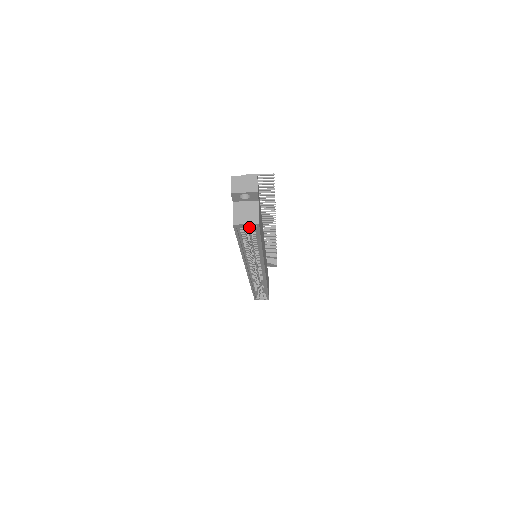
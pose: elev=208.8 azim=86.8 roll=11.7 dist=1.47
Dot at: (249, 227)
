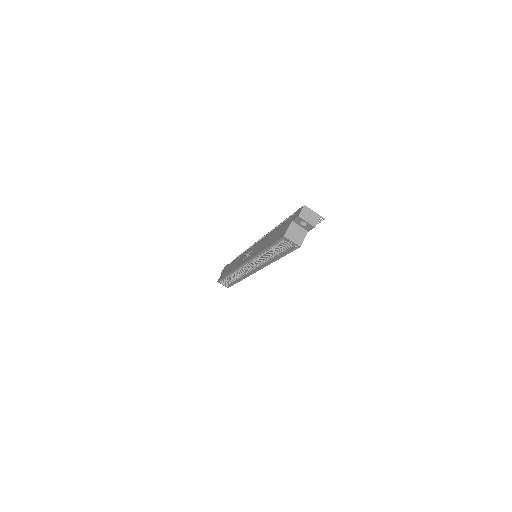
Dot at: occluded
